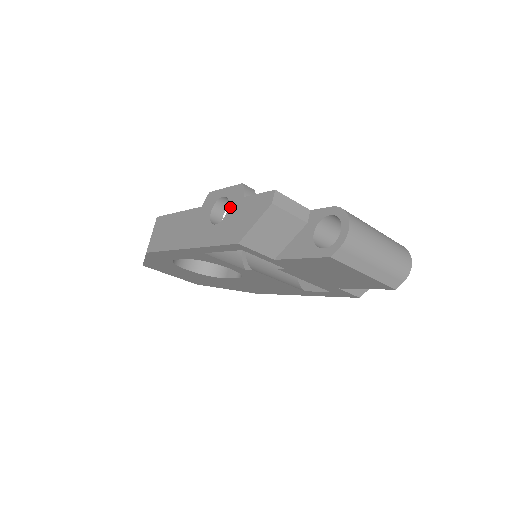
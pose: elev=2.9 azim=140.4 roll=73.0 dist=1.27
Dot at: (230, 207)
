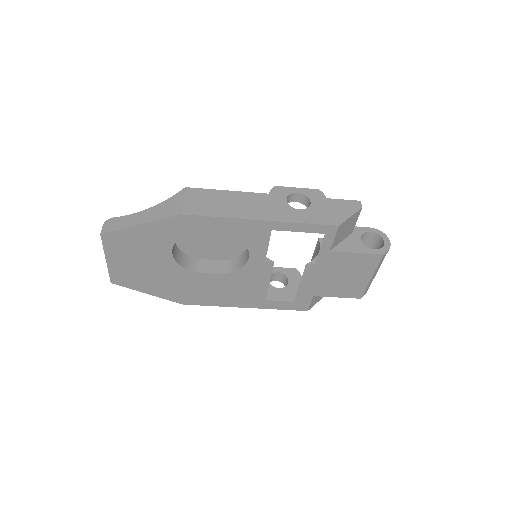
Dot at: (313, 201)
